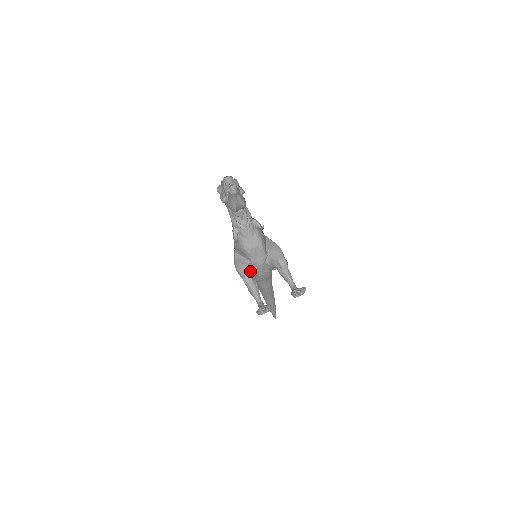
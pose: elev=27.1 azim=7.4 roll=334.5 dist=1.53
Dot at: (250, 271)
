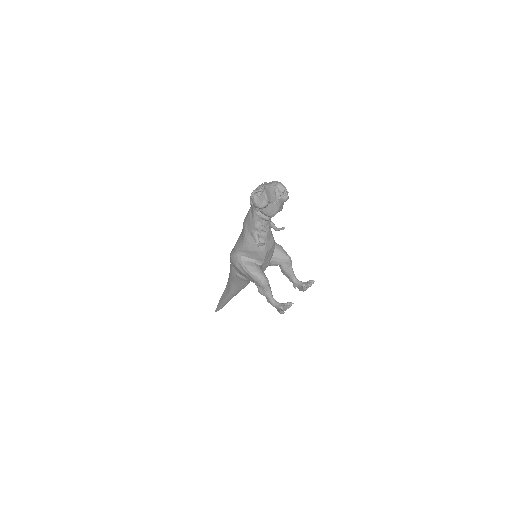
Dot at: occluded
